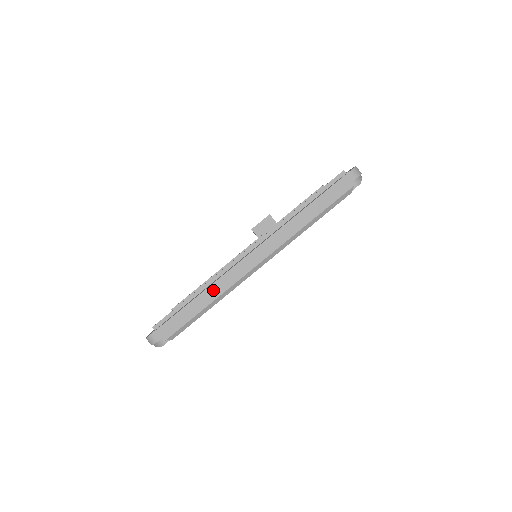
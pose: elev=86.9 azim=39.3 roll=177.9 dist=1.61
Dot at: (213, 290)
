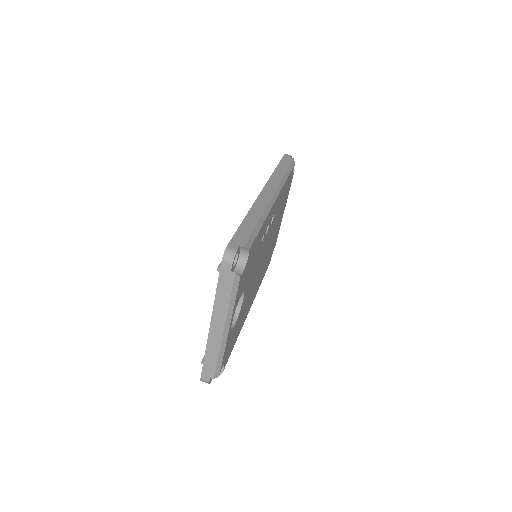
Dot at: (254, 212)
